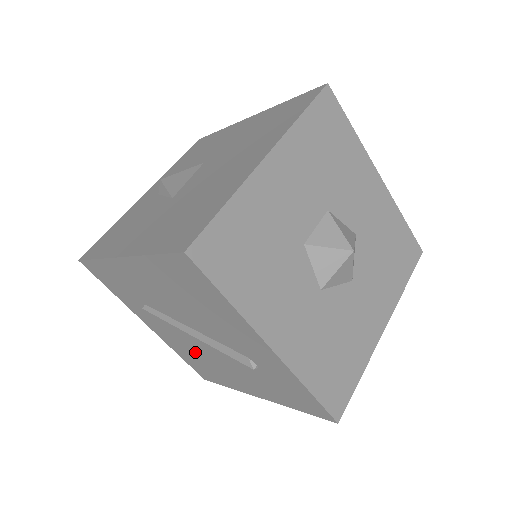
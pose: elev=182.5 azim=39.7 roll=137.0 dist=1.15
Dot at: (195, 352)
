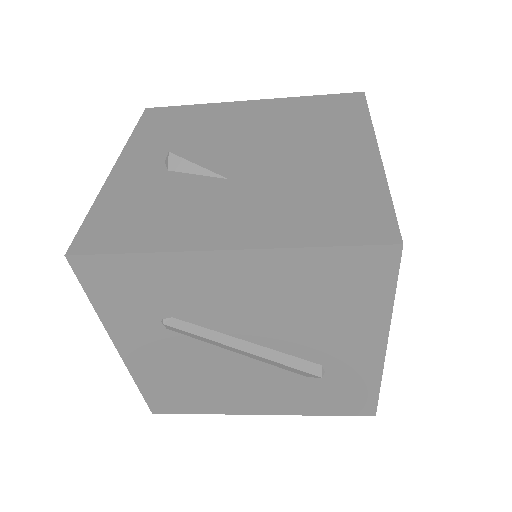
Dot at: (197, 375)
